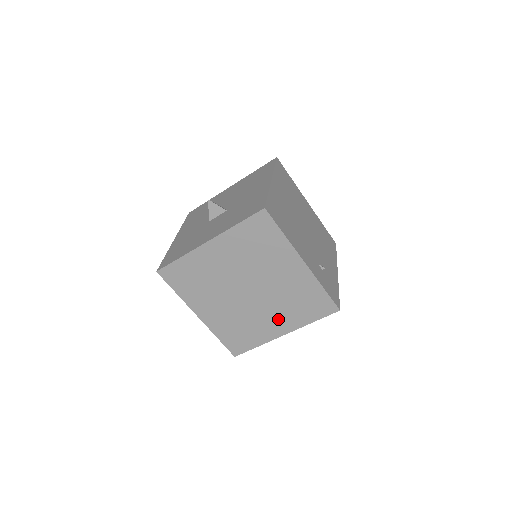
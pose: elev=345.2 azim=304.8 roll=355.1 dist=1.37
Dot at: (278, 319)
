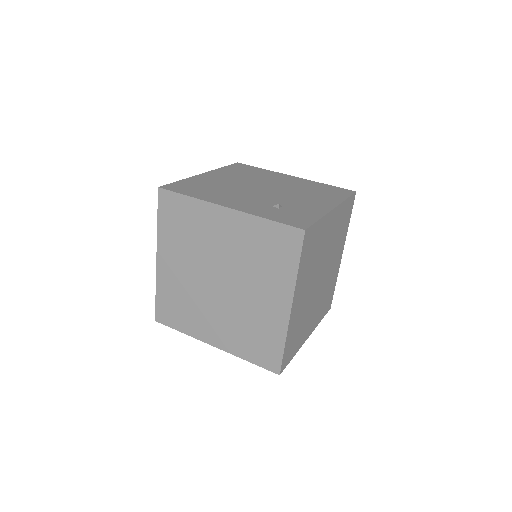
Dot at: (268, 293)
